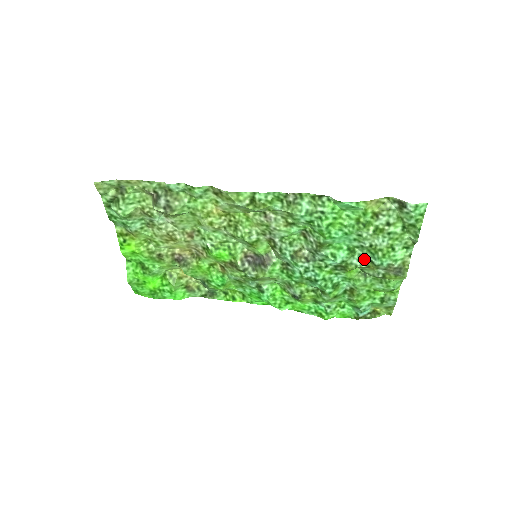
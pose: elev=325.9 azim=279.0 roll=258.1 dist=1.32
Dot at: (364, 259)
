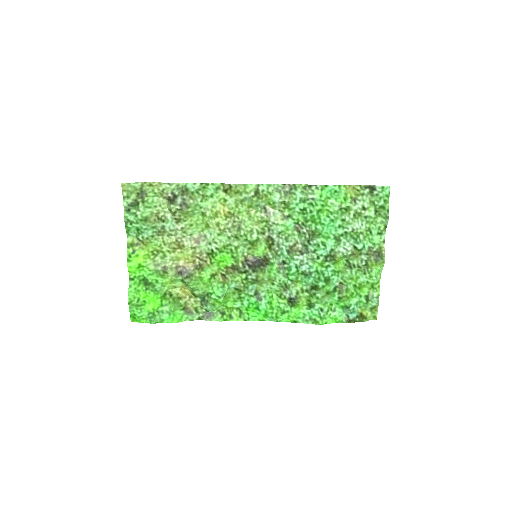
Dot at: (349, 246)
